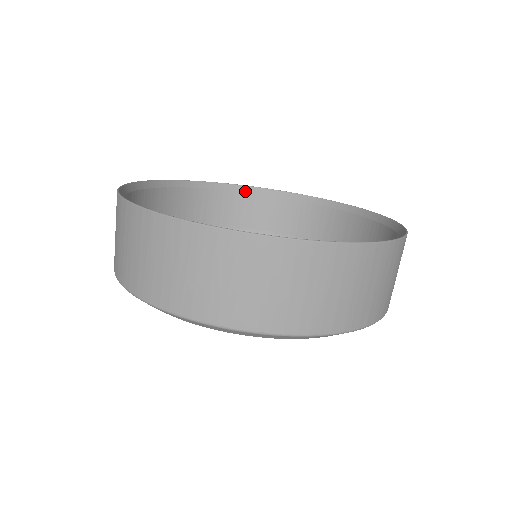
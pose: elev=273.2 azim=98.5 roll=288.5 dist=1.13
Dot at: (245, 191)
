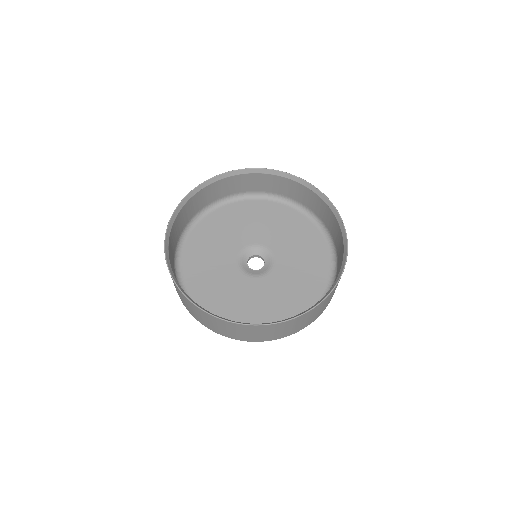
Dot at: (241, 174)
